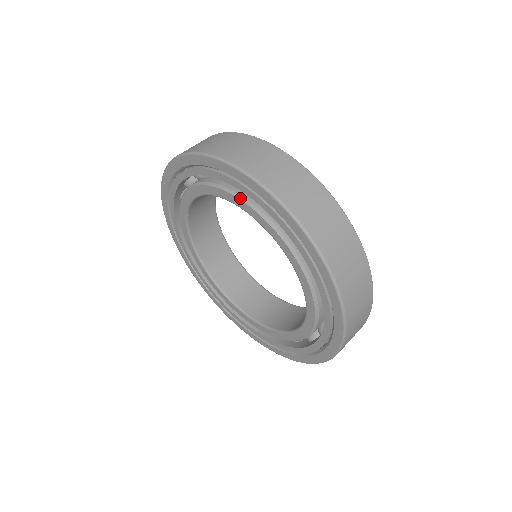
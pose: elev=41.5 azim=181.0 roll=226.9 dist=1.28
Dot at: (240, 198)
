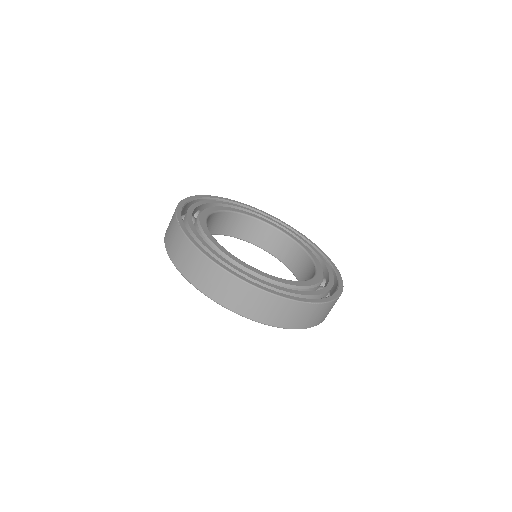
Dot at: occluded
